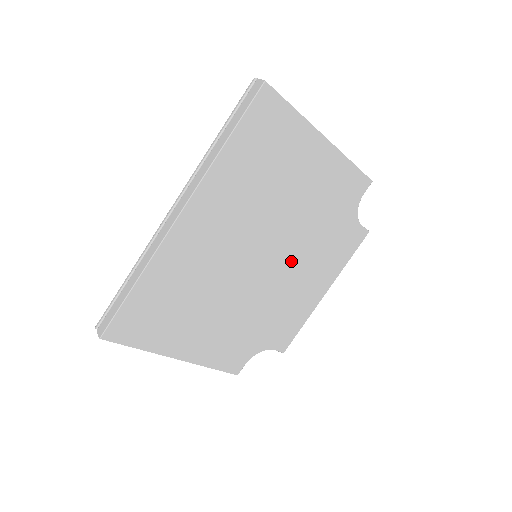
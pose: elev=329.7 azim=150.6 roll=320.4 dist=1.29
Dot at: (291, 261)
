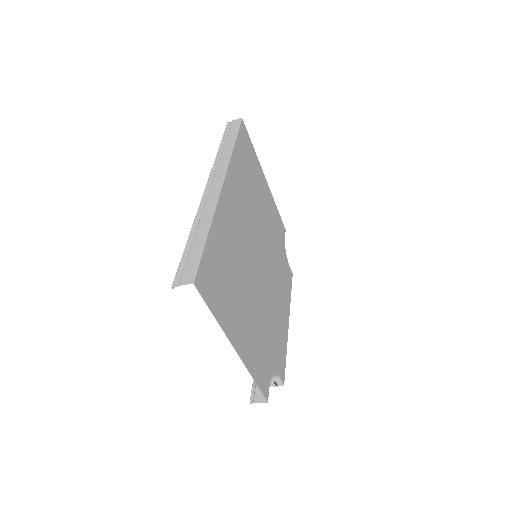
Dot at: (270, 274)
